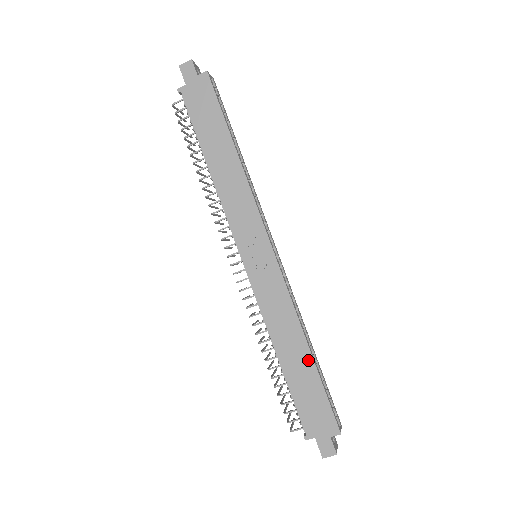
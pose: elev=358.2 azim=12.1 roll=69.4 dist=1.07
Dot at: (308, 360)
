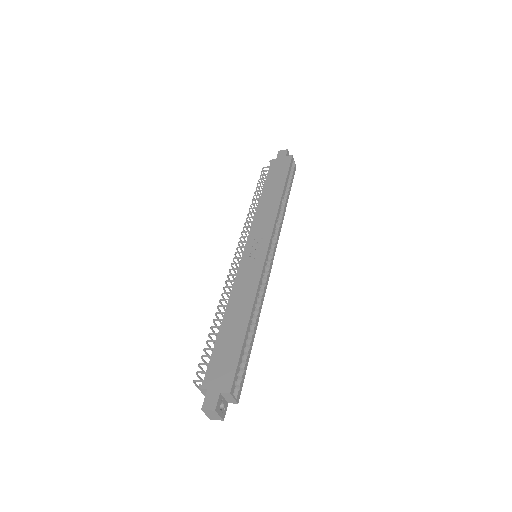
Dot at: (243, 325)
